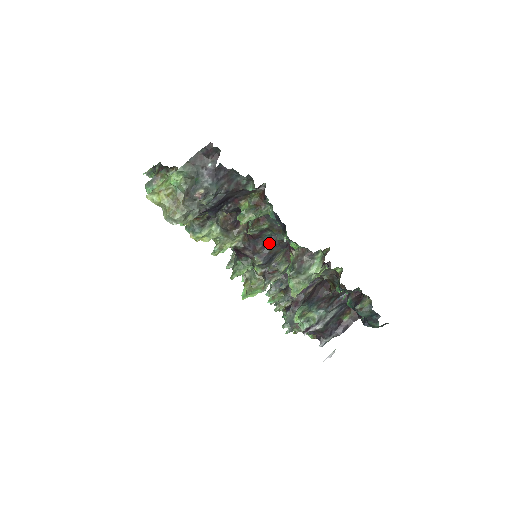
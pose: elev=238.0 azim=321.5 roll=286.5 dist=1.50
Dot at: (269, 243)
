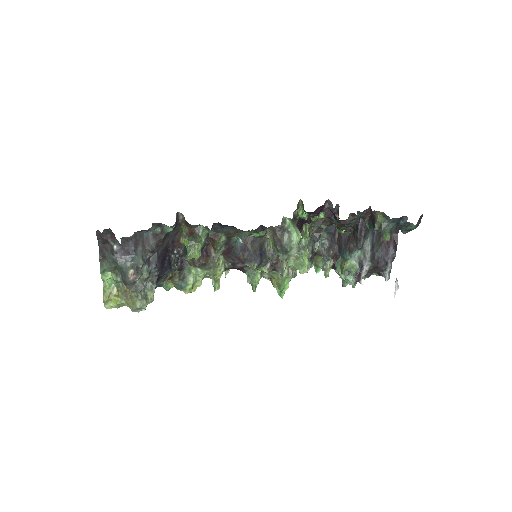
Dot at: (246, 244)
